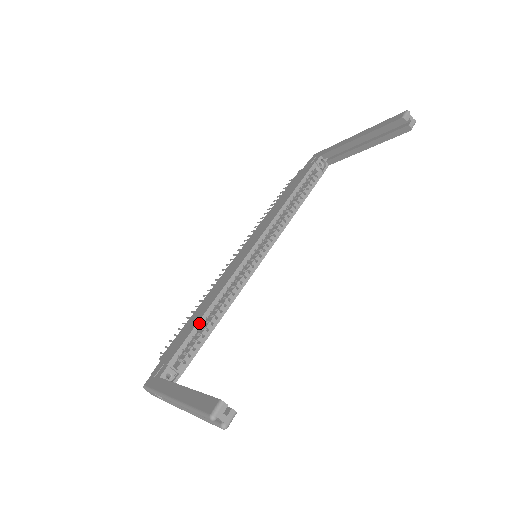
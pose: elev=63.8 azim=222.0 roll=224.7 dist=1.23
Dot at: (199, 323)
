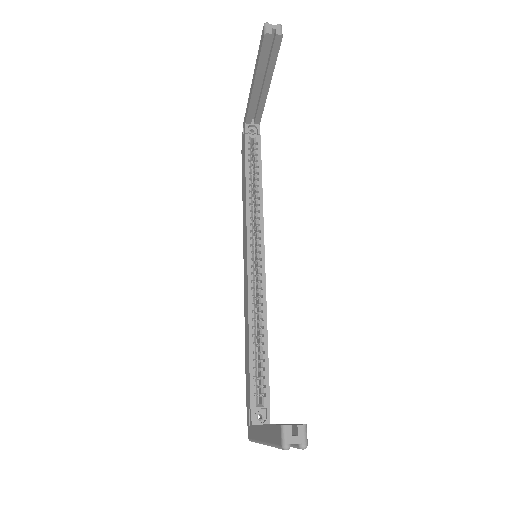
Dot at: (251, 353)
